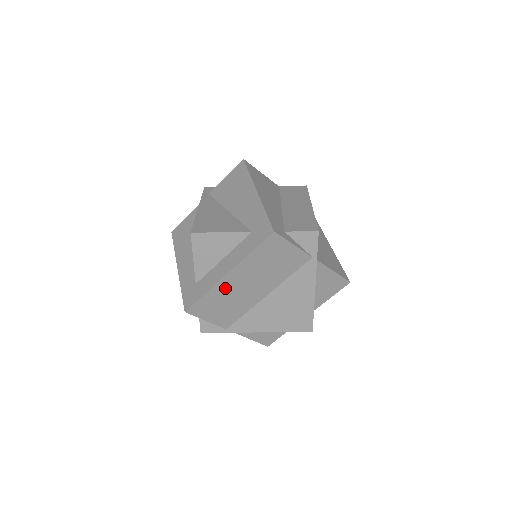
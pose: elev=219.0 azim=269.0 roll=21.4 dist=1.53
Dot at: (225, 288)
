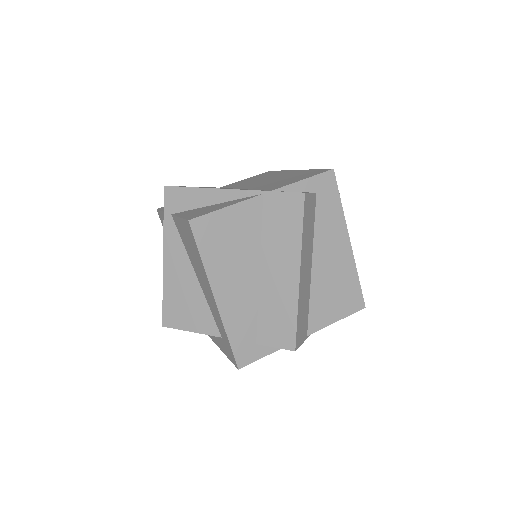
Dot at: occluded
